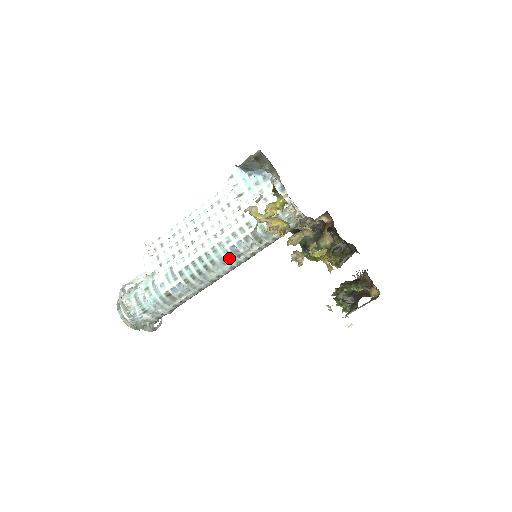
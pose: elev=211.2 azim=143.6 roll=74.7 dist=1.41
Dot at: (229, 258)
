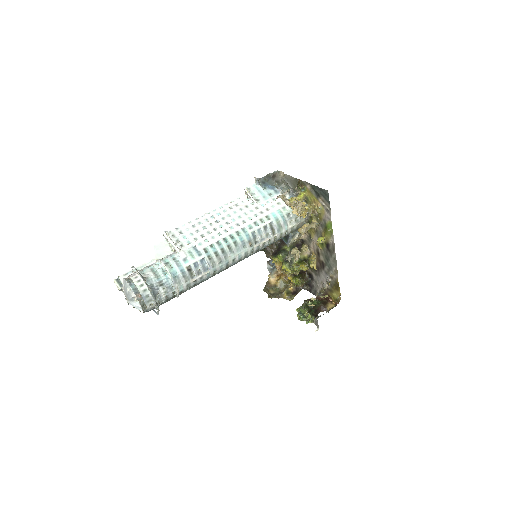
Dot at: (249, 242)
